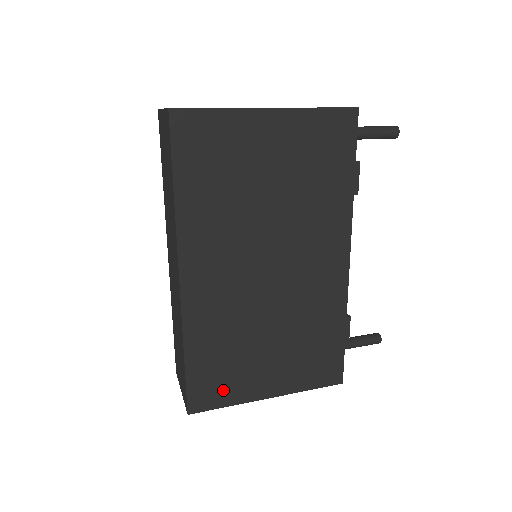
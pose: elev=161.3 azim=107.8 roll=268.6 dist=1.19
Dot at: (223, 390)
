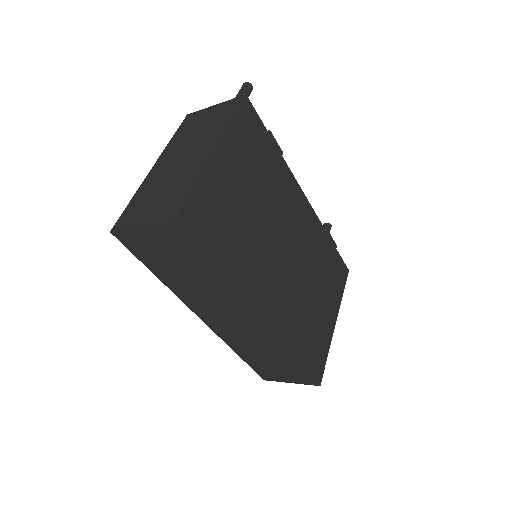
Dot at: (321, 350)
